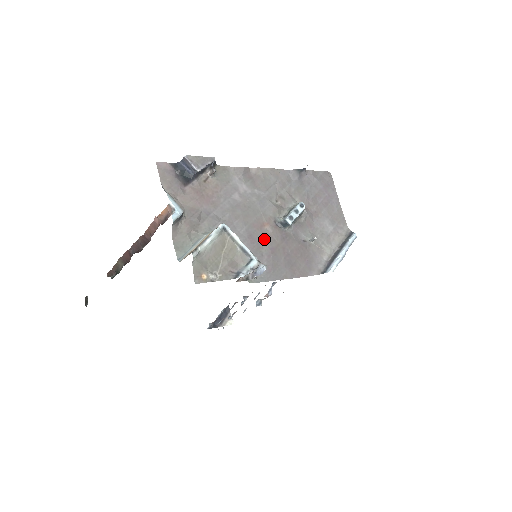
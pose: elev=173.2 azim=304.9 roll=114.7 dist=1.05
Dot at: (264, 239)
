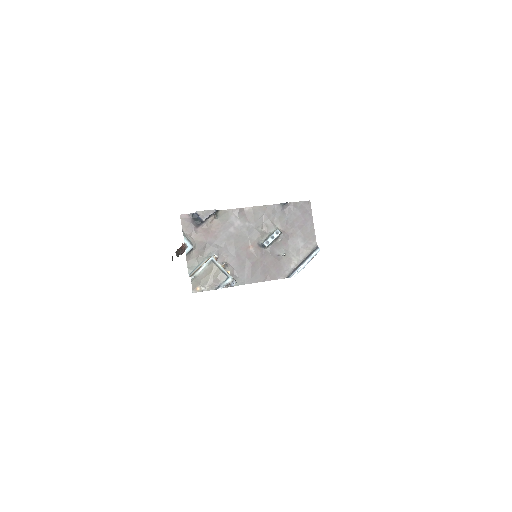
Dot at: (248, 257)
